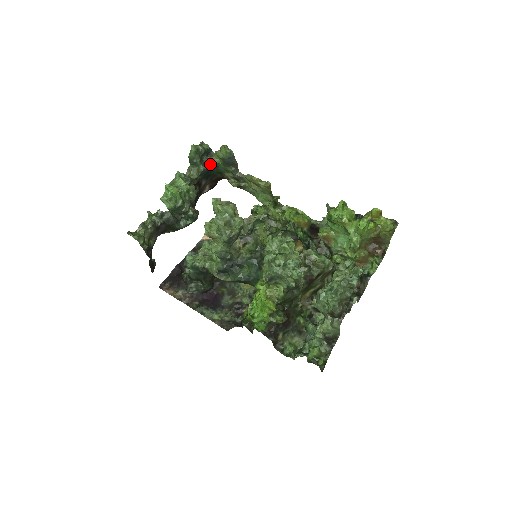
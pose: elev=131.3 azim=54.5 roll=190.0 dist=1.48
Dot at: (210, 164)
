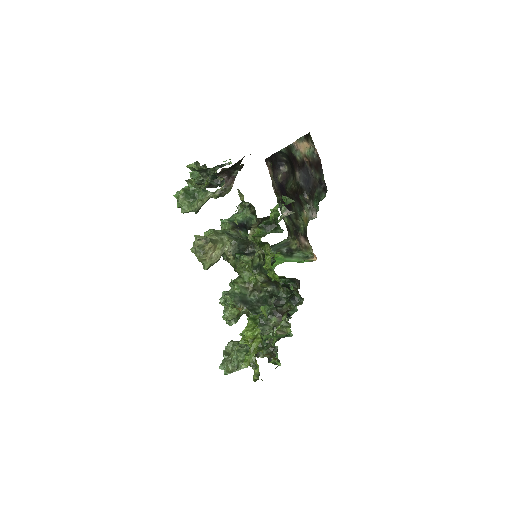
Dot at: (214, 175)
